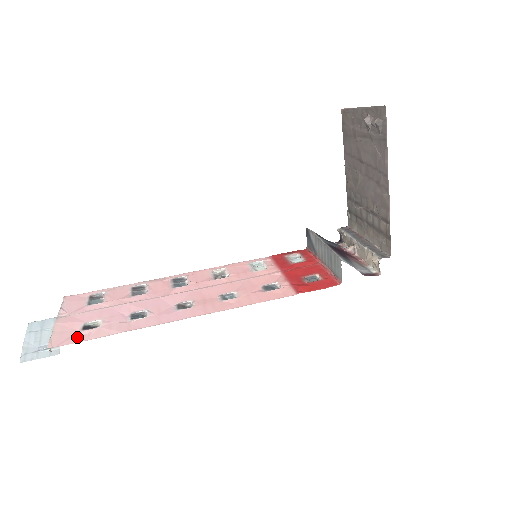
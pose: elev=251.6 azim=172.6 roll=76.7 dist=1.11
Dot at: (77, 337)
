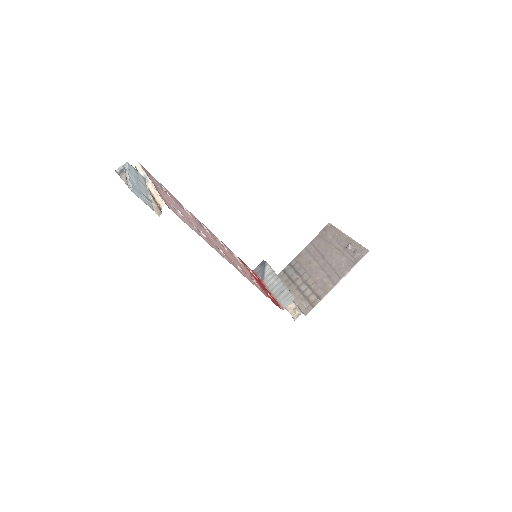
Dot at: (177, 213)
